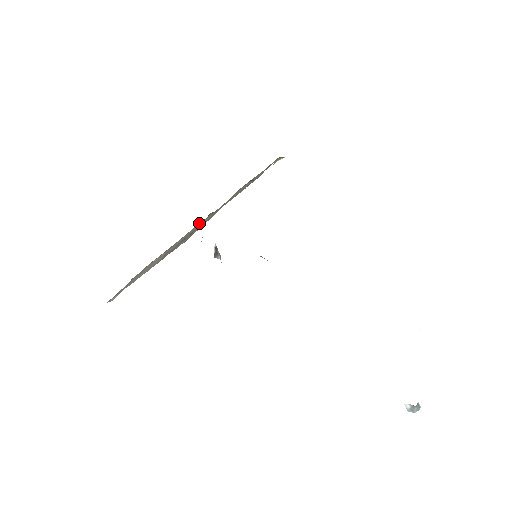
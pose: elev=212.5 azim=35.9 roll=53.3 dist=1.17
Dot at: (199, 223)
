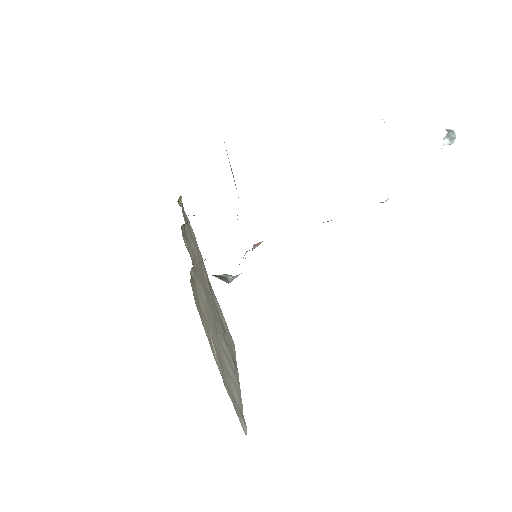
Dot at: (192, 285)
